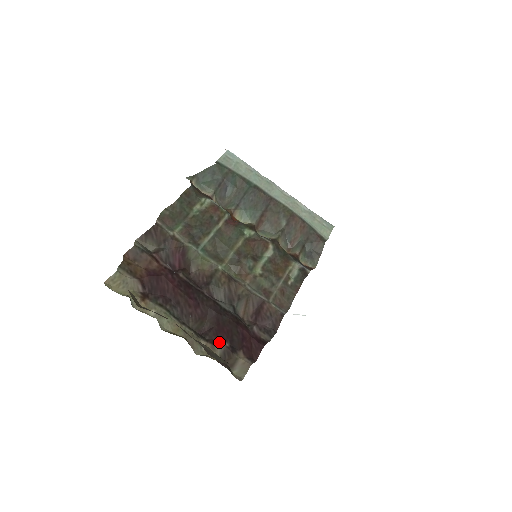
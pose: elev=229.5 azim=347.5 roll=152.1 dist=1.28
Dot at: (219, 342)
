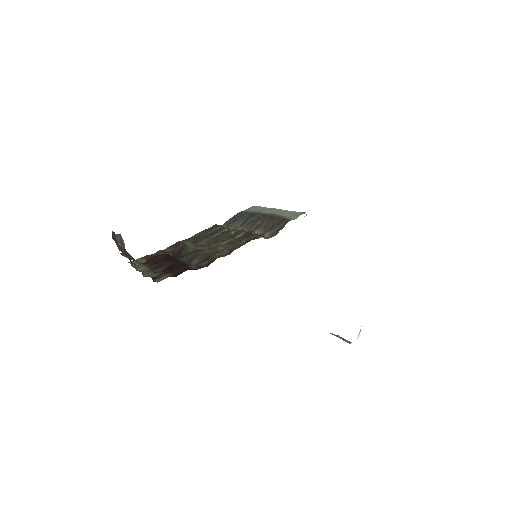
Dot at: occluded
